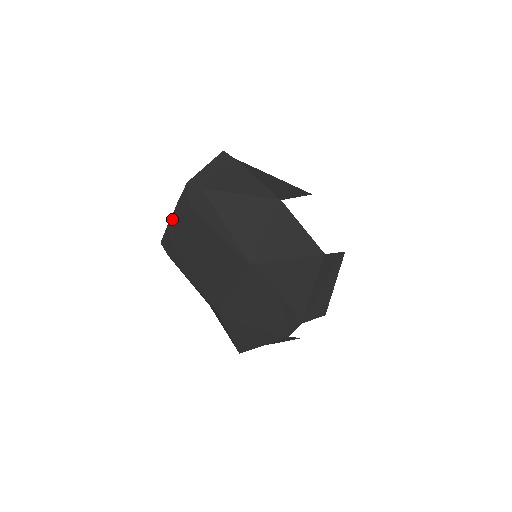
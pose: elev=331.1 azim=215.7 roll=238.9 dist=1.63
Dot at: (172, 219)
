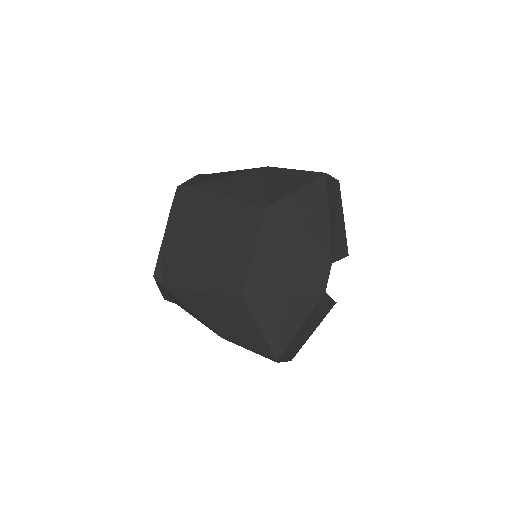
Dot at: (165, 235)
